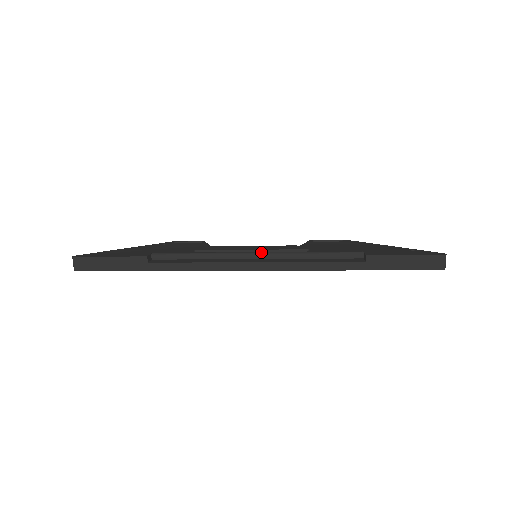
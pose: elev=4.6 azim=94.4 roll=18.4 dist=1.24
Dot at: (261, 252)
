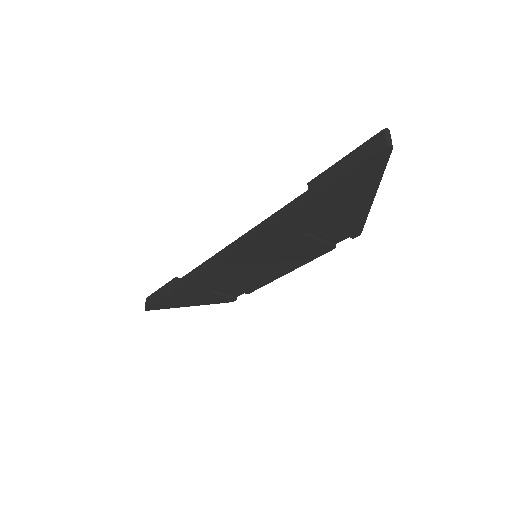
Dot at: occluded
